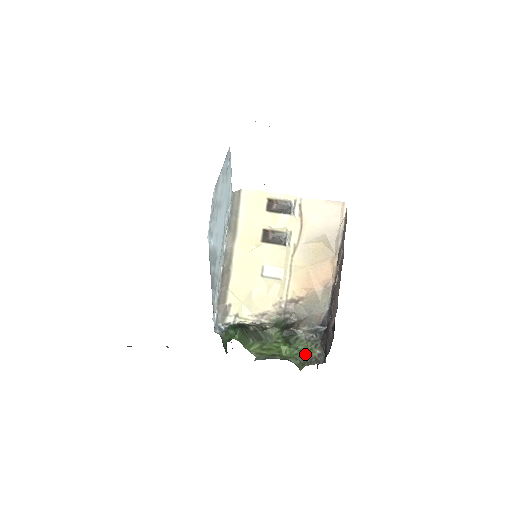
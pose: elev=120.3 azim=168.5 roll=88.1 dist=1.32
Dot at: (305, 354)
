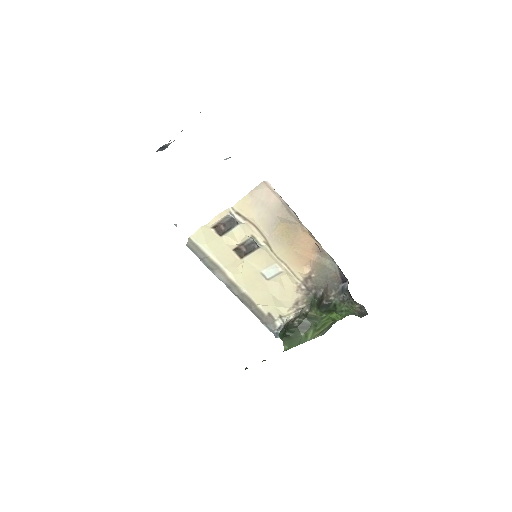
Dot at: (351, 311)
